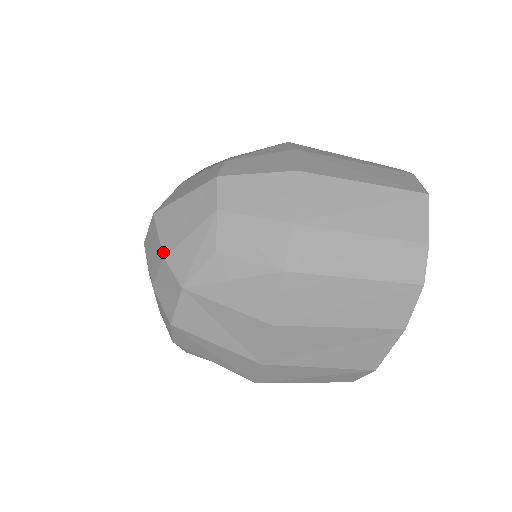
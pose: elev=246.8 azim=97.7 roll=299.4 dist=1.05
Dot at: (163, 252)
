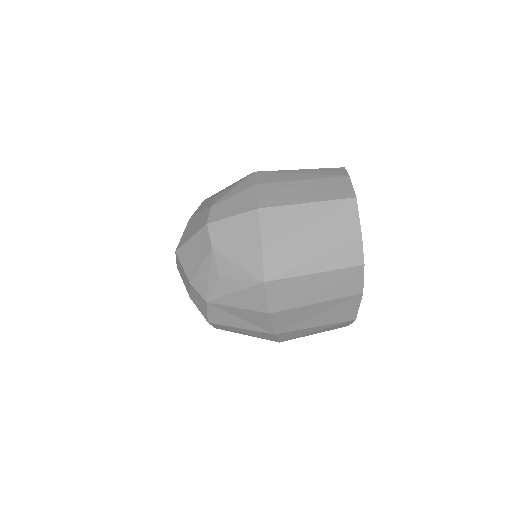
Dot at: (188, 279)
